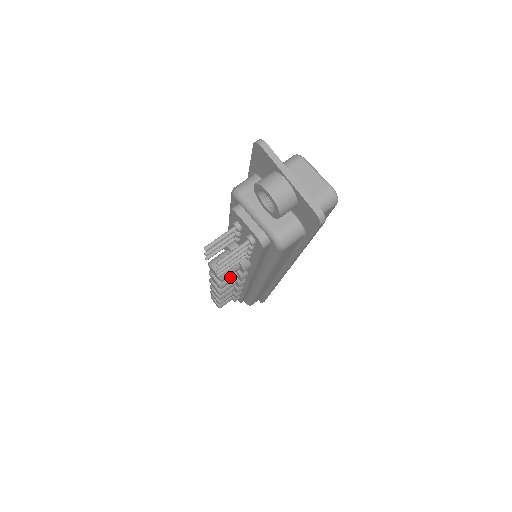
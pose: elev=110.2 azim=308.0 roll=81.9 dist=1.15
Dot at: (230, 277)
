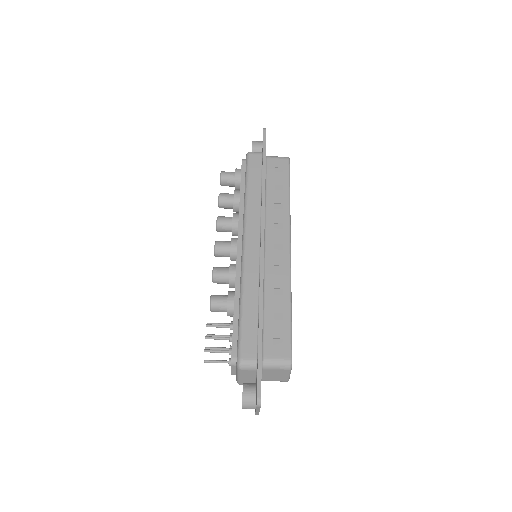
Dot at: (223, 283)
